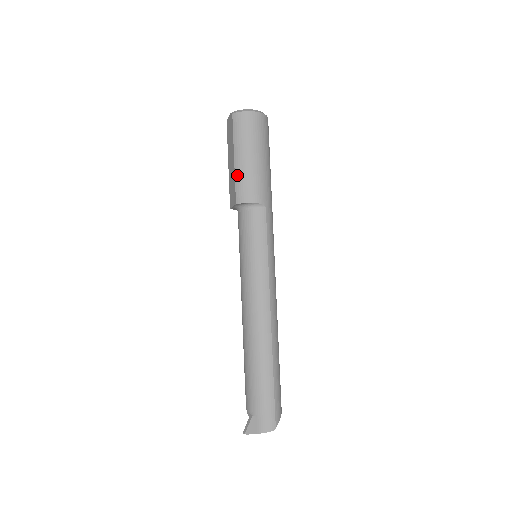
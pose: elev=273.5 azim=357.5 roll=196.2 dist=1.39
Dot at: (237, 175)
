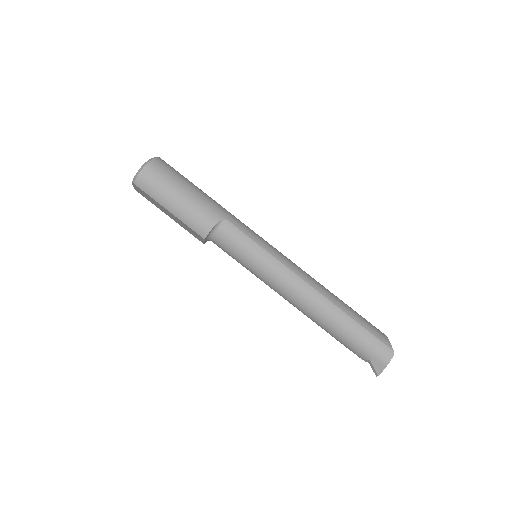
Dot at: (183, 220)
